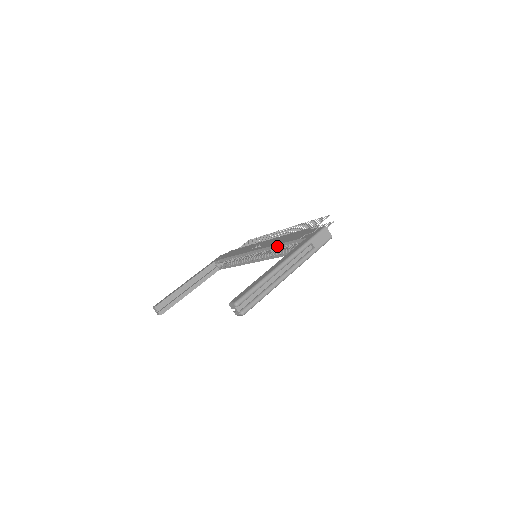
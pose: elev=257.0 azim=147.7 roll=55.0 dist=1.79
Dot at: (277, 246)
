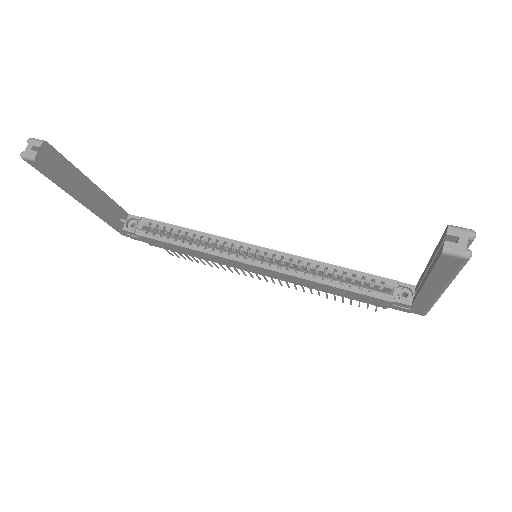
Dot at: (332, 266)
